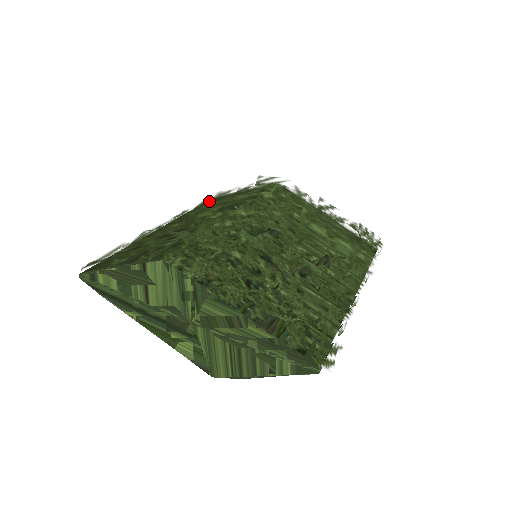
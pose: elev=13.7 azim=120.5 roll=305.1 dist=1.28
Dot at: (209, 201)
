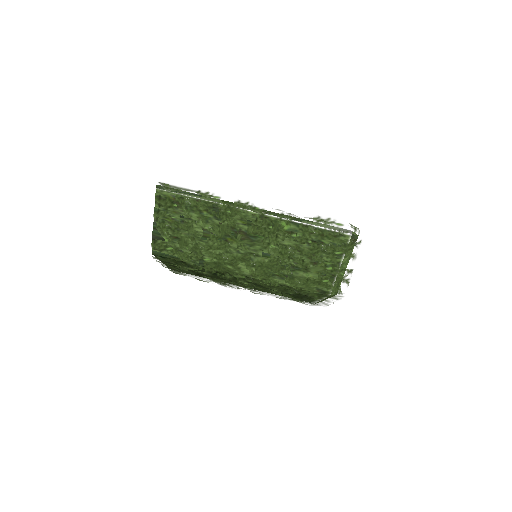
Dot at: occluded
